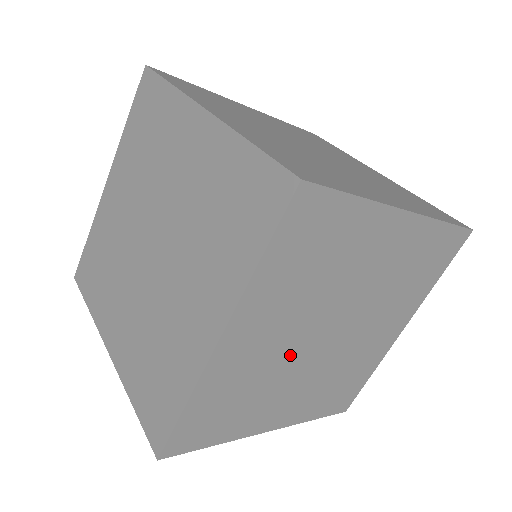
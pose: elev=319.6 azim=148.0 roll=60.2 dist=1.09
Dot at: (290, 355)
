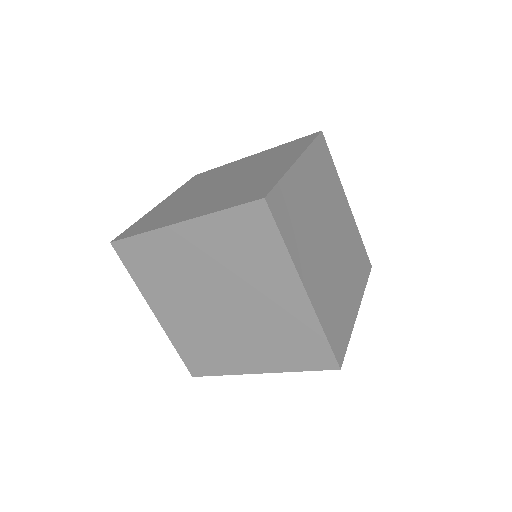
Dot at: (196, 283)
